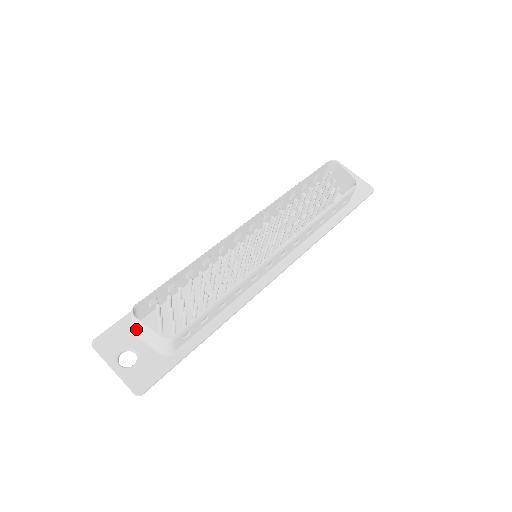
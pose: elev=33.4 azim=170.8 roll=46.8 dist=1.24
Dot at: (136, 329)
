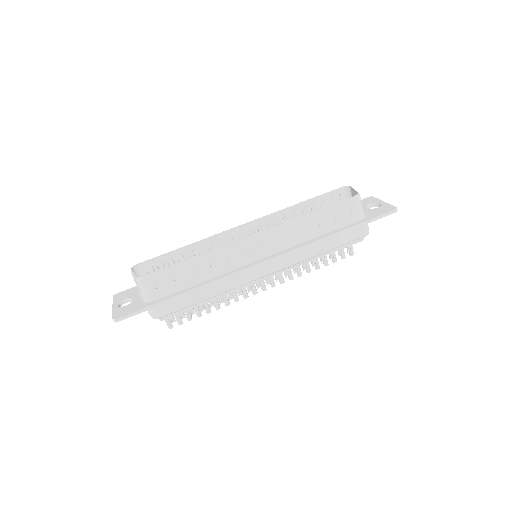
Dot at: occluded
